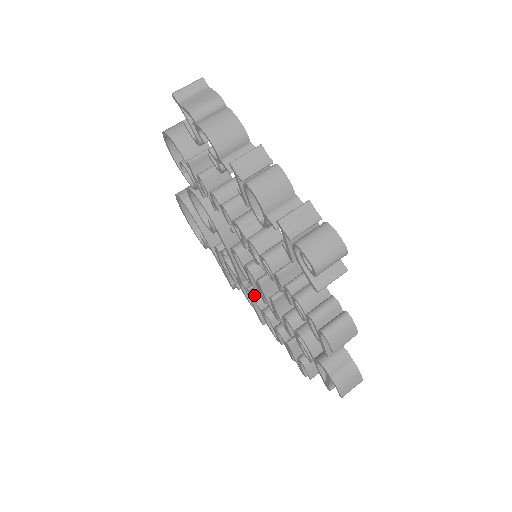
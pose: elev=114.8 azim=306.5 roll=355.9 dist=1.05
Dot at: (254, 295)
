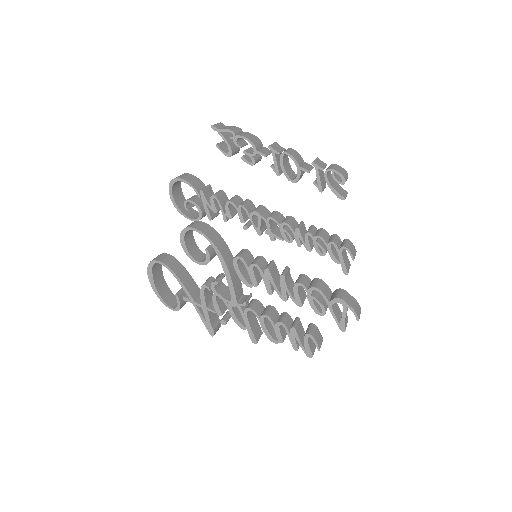
Dot at: (250, 307)
